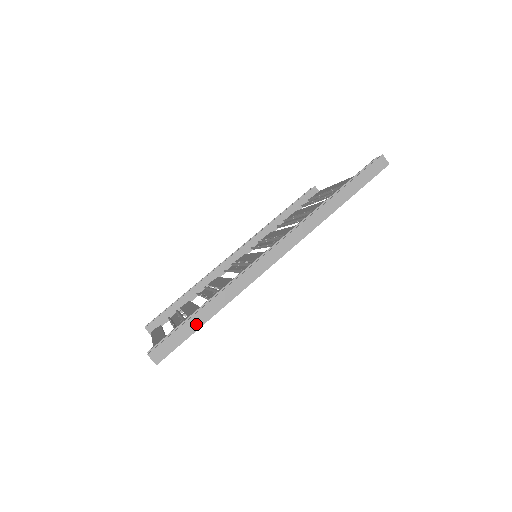
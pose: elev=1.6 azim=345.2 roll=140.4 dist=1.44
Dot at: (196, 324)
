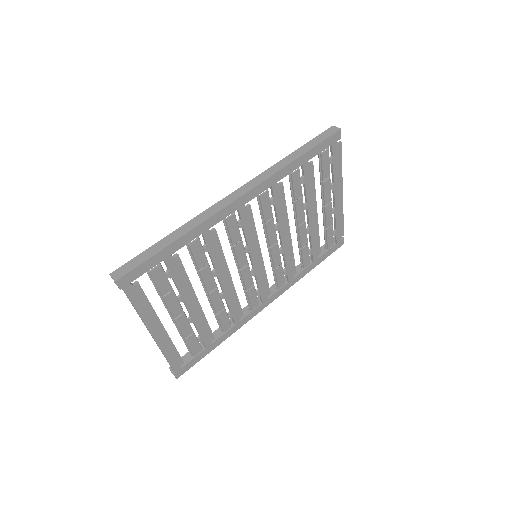
Dot at: (157, 249)
